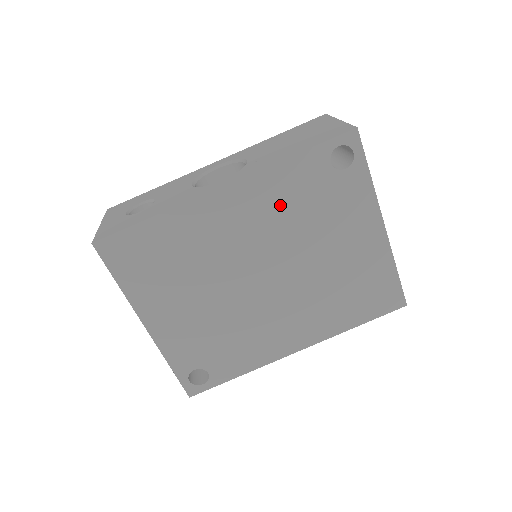
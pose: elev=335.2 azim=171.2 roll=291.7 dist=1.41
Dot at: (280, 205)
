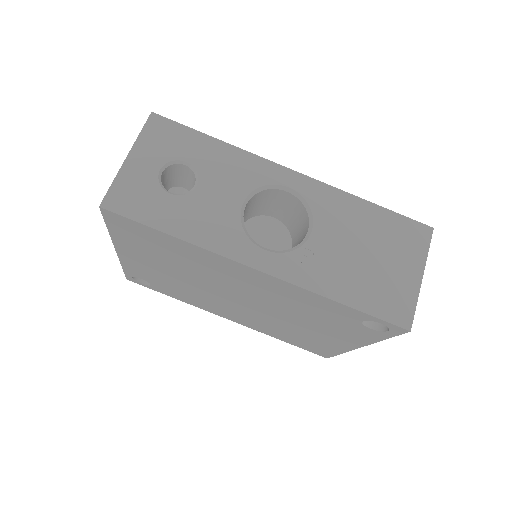
Dot at: (294, 301)
